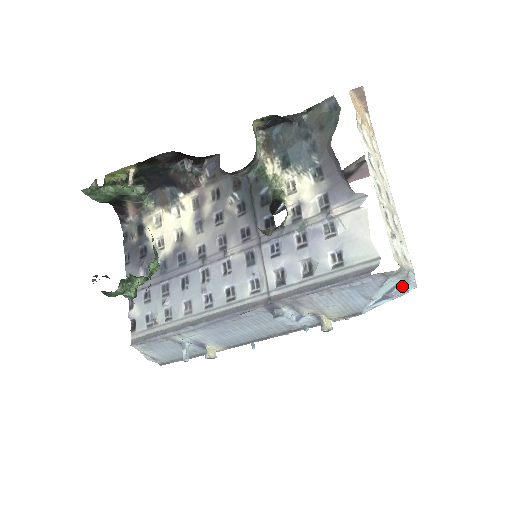
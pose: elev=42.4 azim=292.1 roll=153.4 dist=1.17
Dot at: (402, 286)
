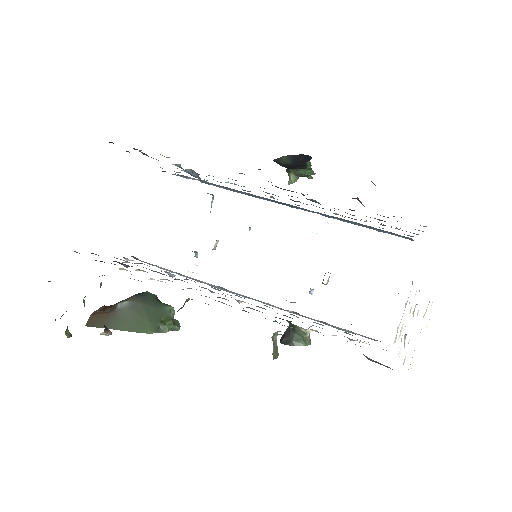
Dot at: occluded
